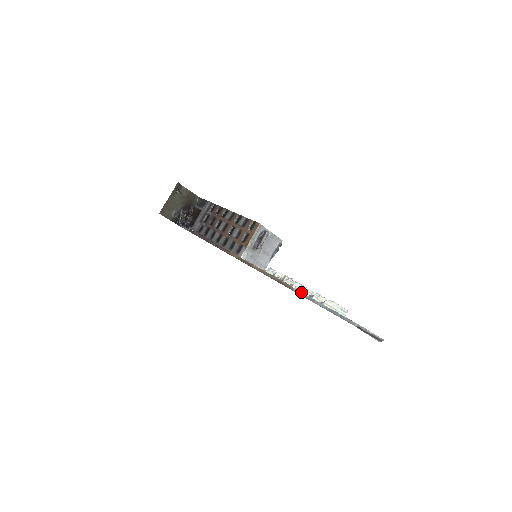
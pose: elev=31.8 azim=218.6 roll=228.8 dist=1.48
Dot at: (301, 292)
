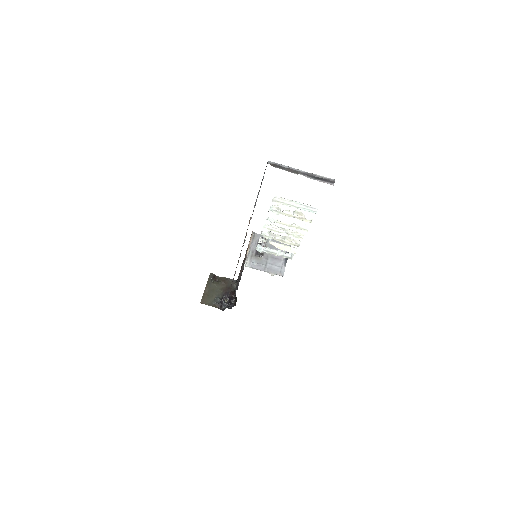
Dot at: (253, 211)
